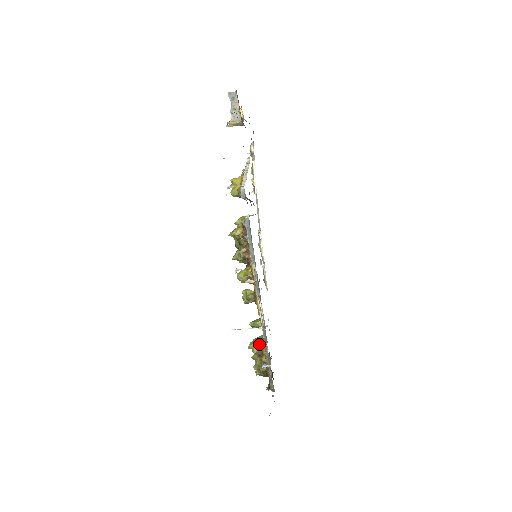
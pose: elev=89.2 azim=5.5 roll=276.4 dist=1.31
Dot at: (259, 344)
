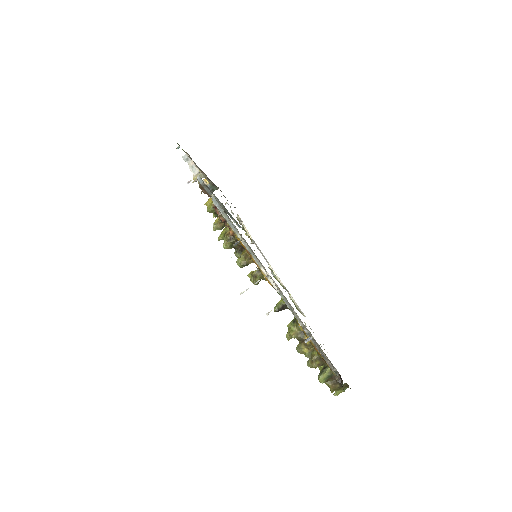
Dot at: (293, 325)
